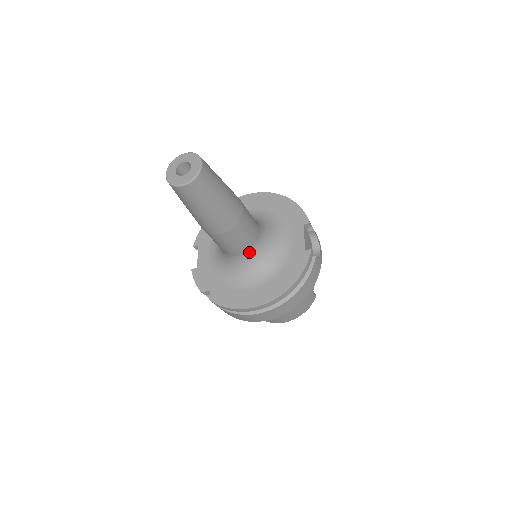
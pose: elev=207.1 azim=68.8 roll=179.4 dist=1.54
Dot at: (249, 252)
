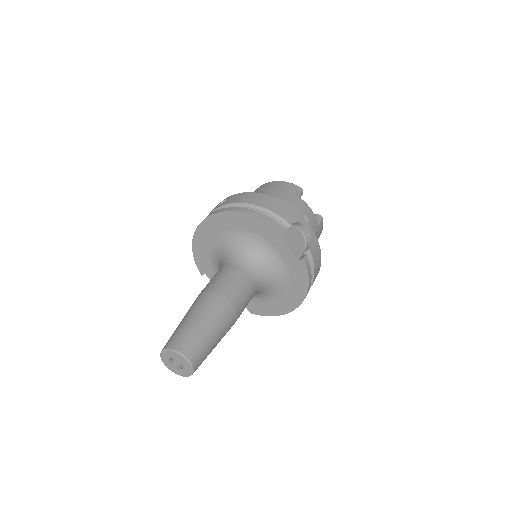
Dot at: (256, 292)
